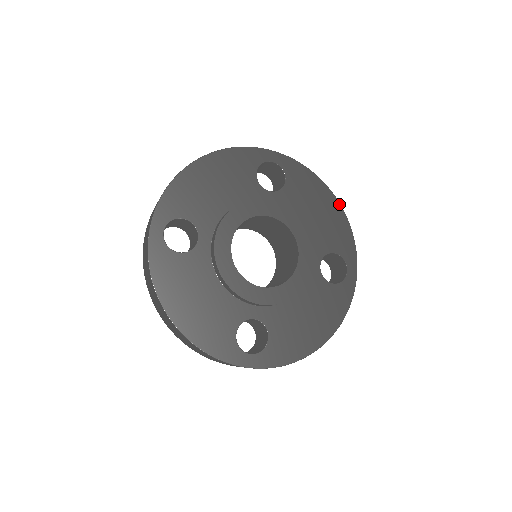
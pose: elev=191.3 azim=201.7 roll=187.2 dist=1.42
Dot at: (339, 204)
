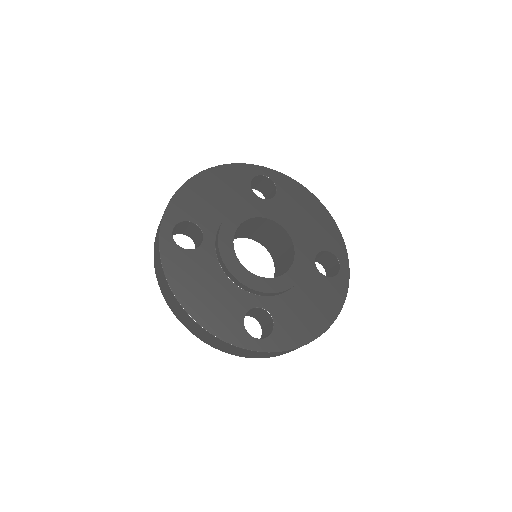
Dot at: (326, 210)
